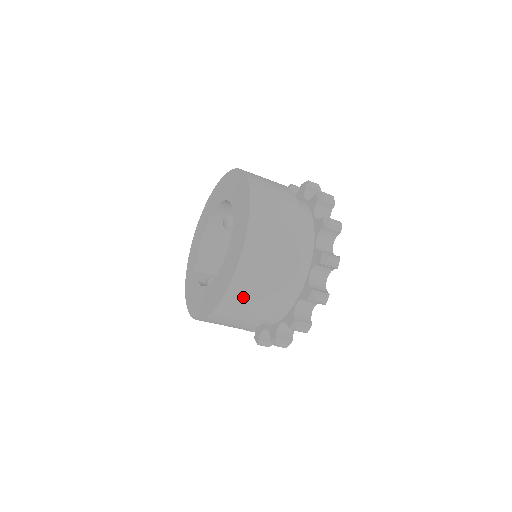
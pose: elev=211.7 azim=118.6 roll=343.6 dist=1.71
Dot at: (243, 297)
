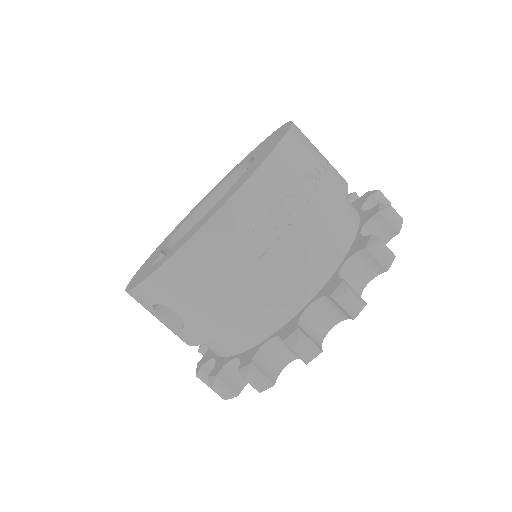
Dot at: (302, 164)
